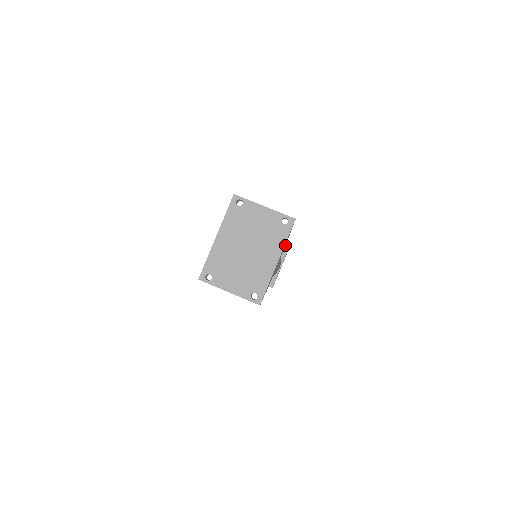
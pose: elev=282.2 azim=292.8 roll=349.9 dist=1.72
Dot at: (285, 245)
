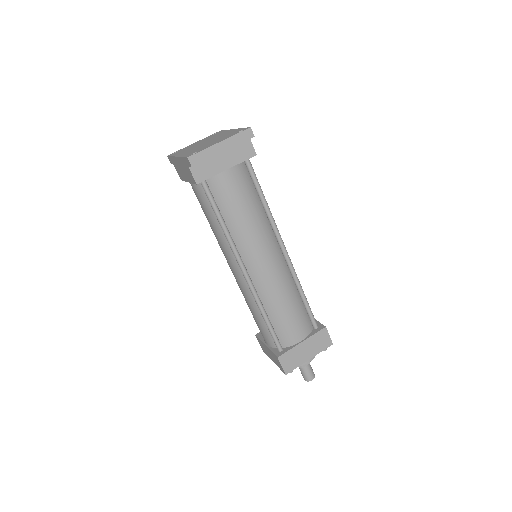
Dot at: occluded
